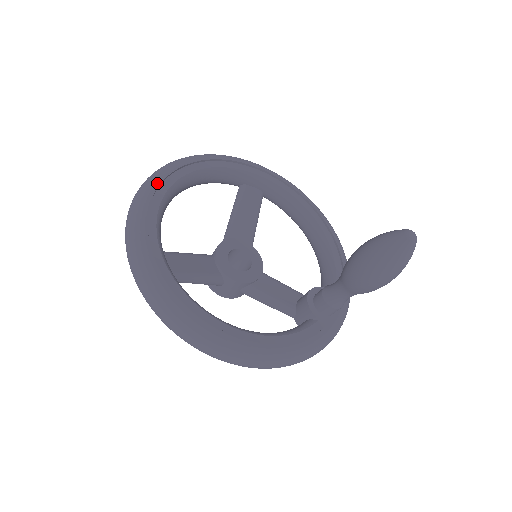
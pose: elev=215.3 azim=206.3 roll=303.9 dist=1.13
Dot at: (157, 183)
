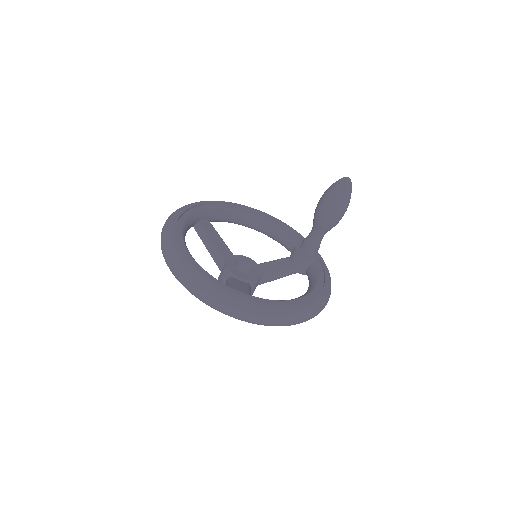
Dot at: (186, 258)
